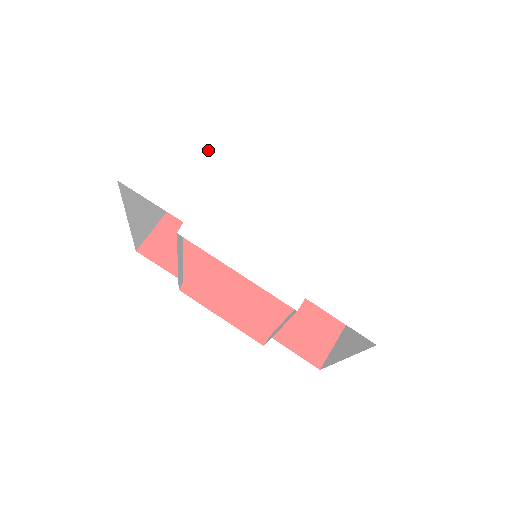
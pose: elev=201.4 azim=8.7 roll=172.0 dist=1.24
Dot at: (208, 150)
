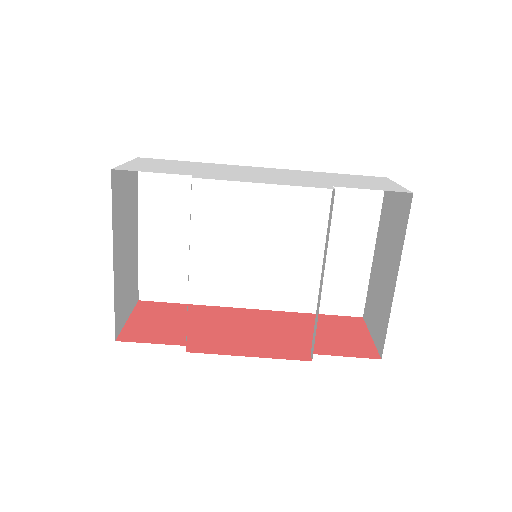
Dot at: (178, 163)
